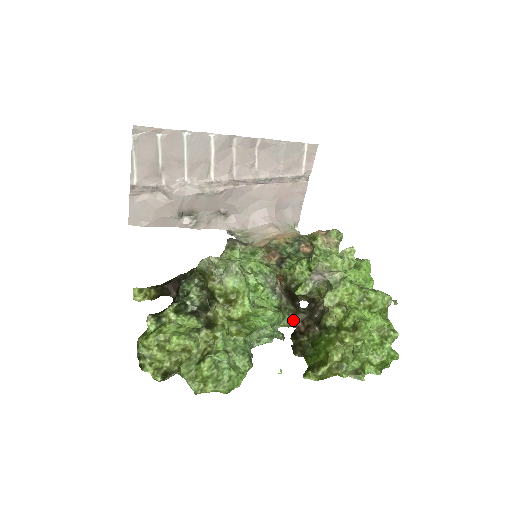
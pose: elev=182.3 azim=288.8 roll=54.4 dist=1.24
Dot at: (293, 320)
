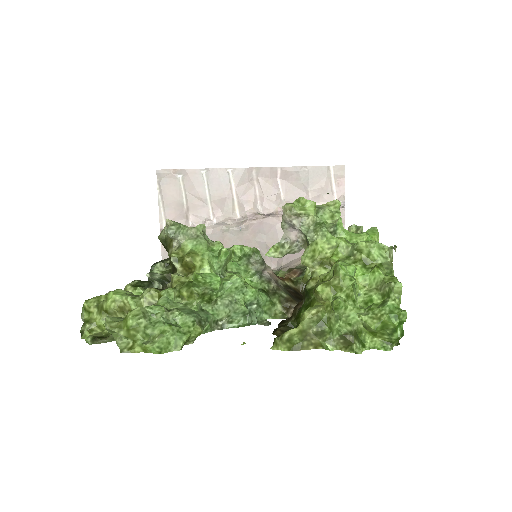
Dot at: (288, 310)
